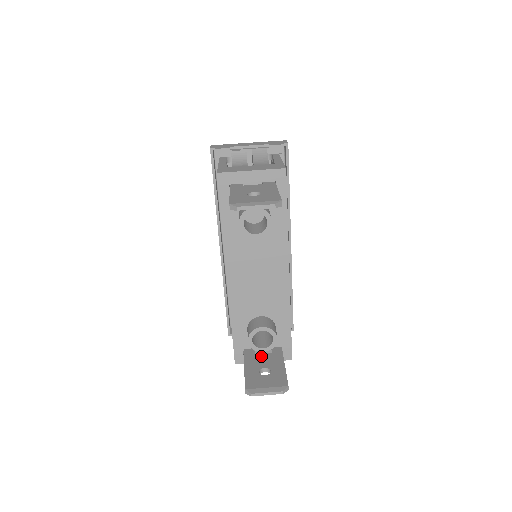
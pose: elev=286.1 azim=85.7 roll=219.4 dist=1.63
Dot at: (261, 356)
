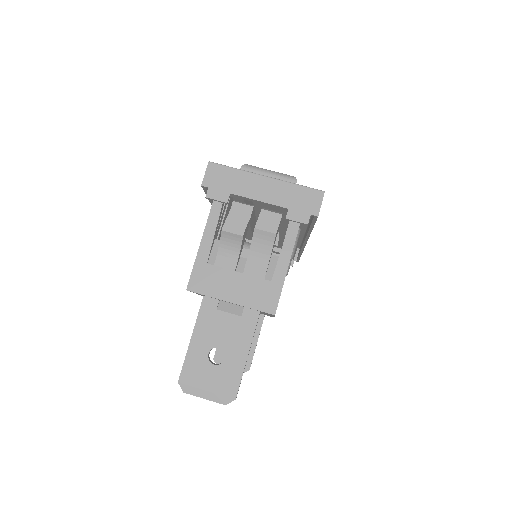
Dot at: occluded
